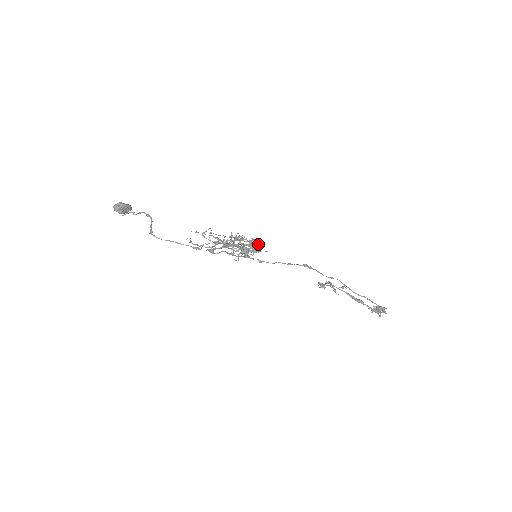
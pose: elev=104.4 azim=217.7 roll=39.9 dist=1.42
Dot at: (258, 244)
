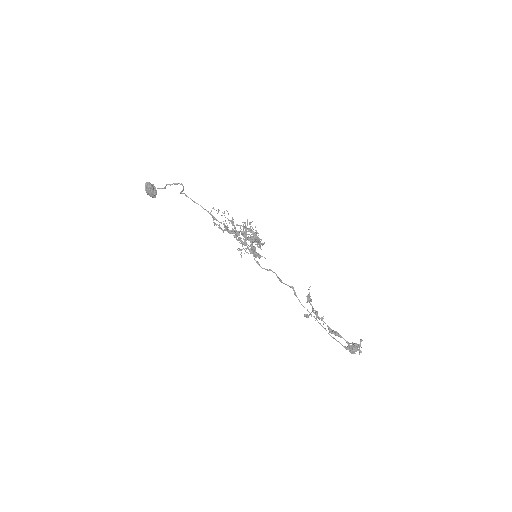
Dot at: (263, 243)
